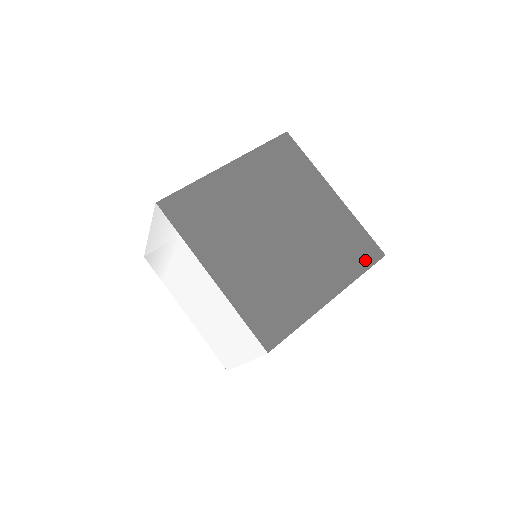
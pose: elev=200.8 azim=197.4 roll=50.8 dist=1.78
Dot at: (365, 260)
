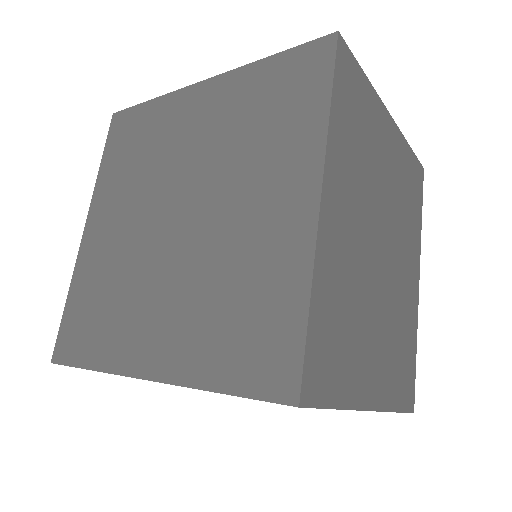
Dot at: (249, 374)
